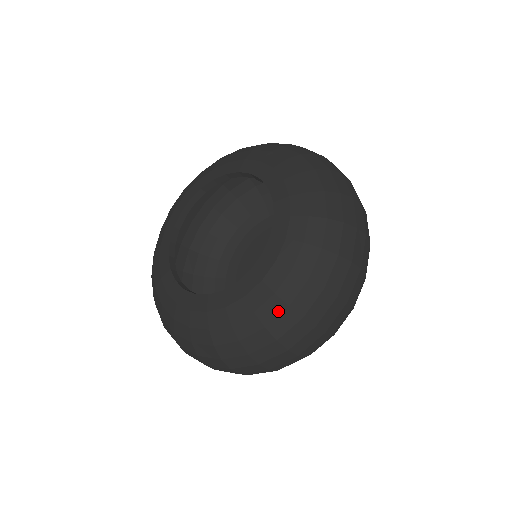
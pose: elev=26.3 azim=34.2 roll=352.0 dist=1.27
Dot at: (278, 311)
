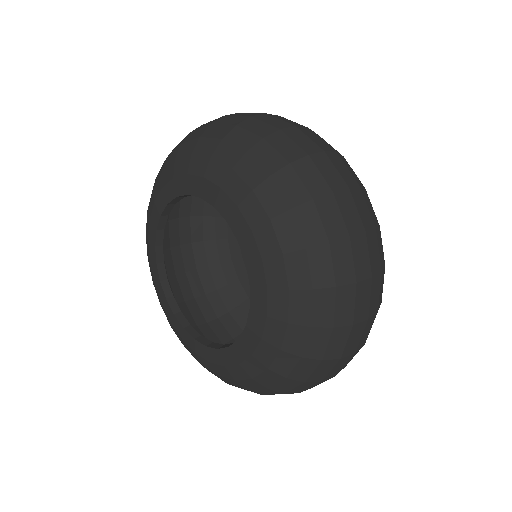
Dot at: (257, 387)
